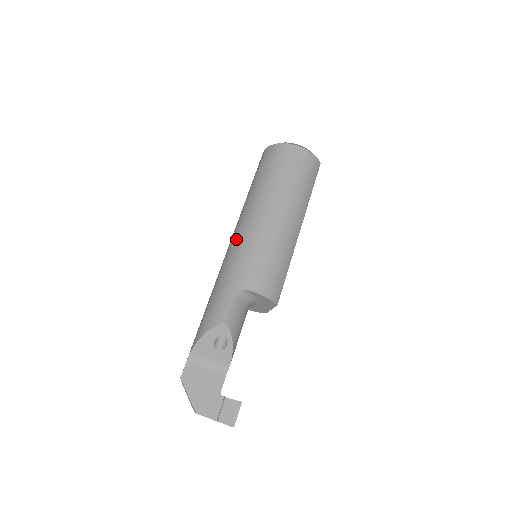
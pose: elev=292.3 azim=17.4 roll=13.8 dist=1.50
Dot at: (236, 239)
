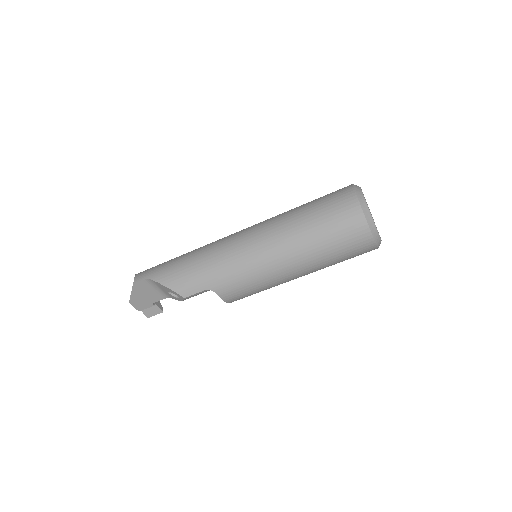
Dot at: (248, 251)
